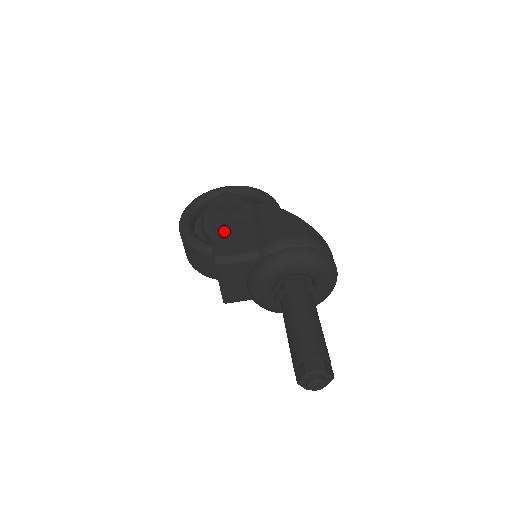
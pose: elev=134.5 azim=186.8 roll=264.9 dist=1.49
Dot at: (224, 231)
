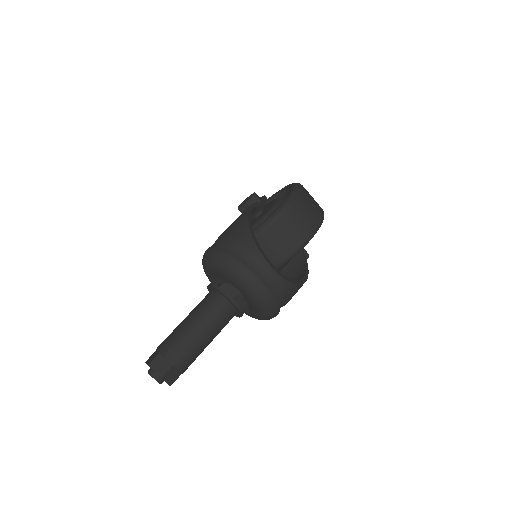
Dot at: occluded
